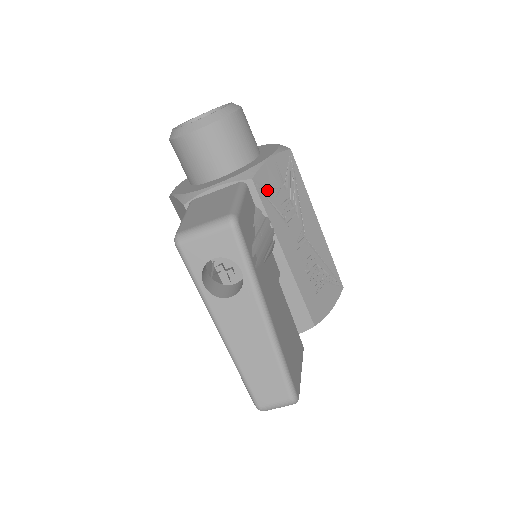
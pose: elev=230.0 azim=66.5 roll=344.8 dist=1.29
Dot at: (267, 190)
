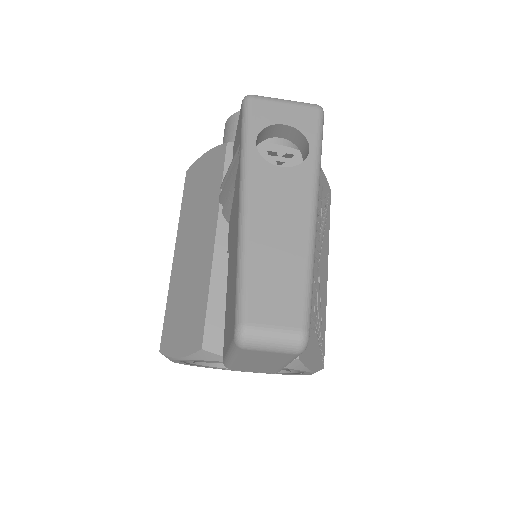
Dot at: occluded
